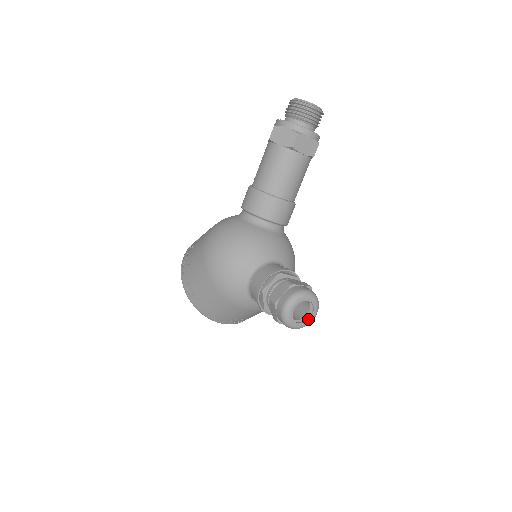
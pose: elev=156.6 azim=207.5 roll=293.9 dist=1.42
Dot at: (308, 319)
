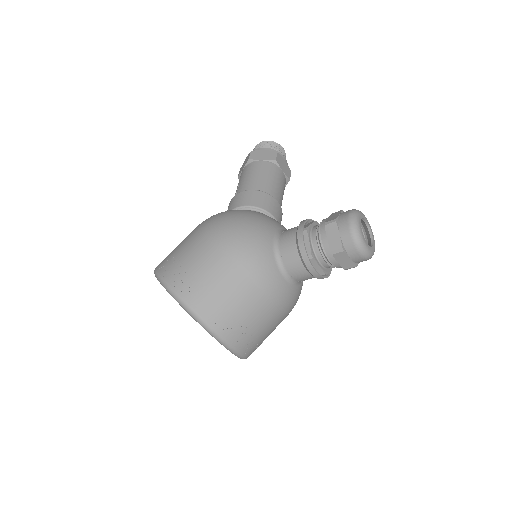
Dot at: (372, 246)
